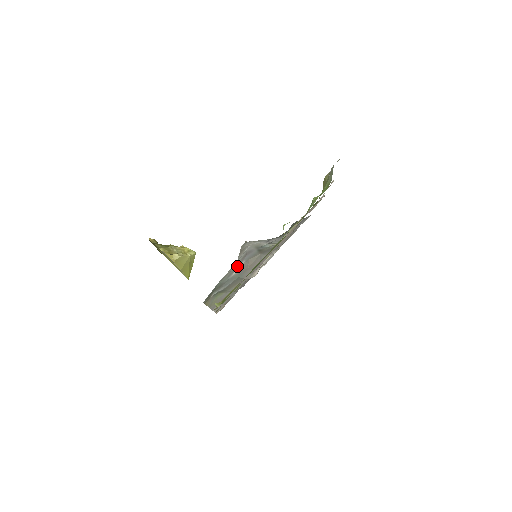
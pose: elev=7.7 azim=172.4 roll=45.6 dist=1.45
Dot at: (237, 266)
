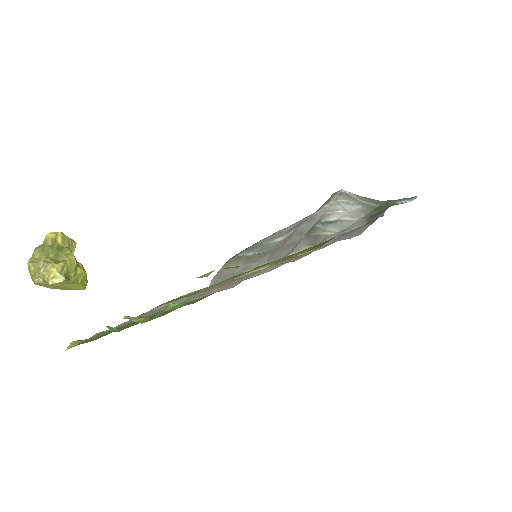
Dot at: (289, 230)
